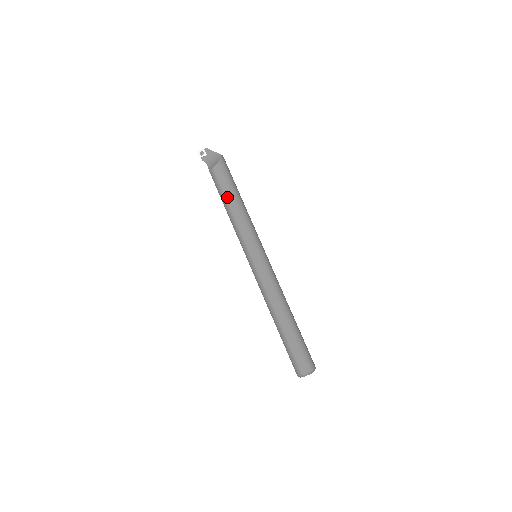
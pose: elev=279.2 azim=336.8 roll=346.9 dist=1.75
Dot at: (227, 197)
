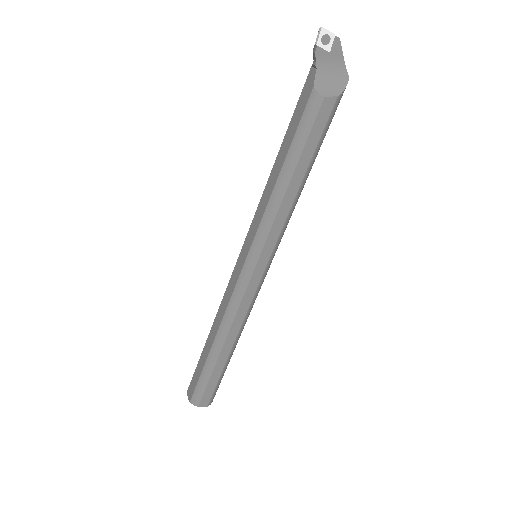
Dot at: (301, 162)
